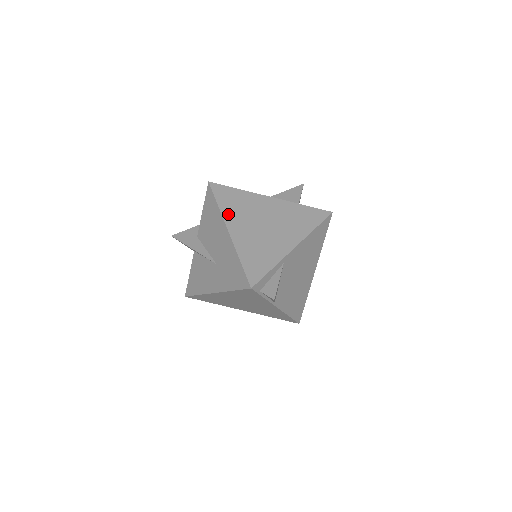
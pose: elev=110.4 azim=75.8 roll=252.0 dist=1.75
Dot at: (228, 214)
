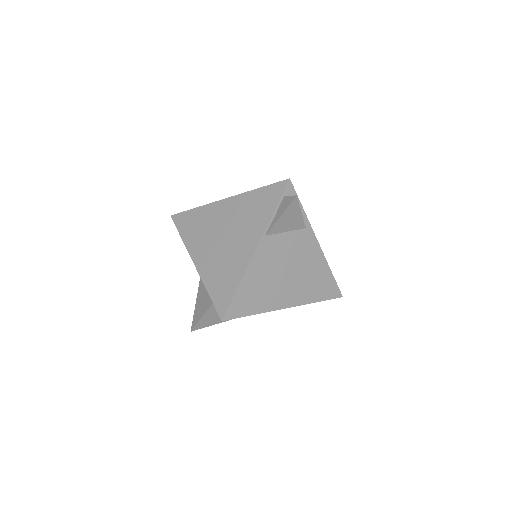
Dot at: occluded
